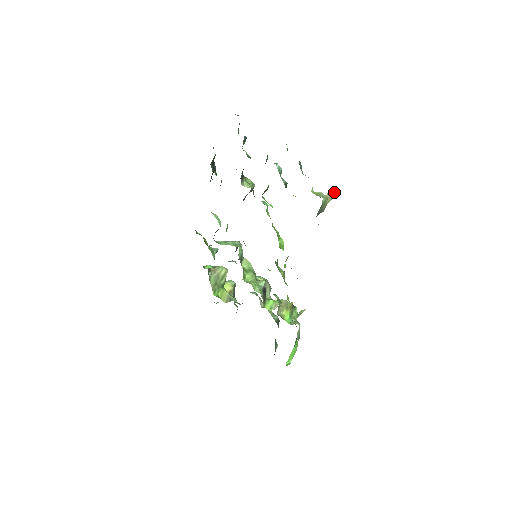
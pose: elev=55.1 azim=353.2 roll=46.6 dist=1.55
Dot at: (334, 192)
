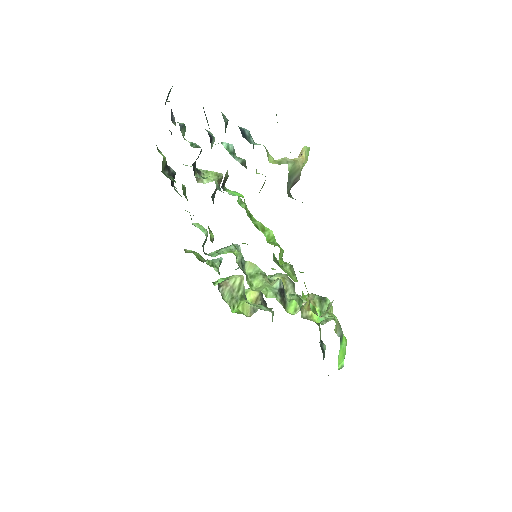
Dot at: (308, 149)
